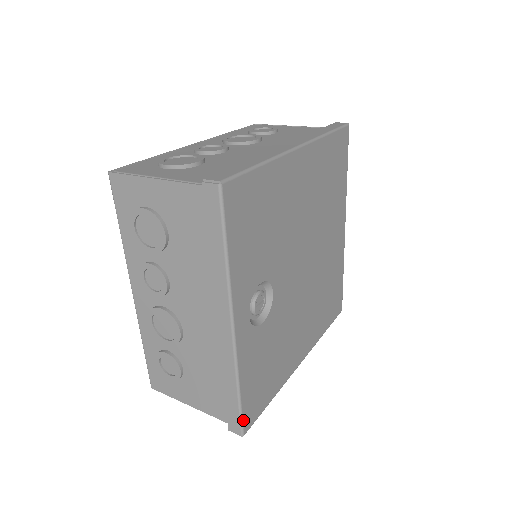
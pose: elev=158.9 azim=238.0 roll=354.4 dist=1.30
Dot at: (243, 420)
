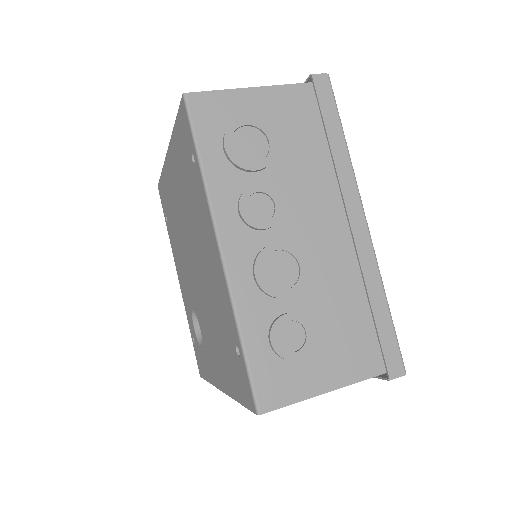
Dot at: (398, 348)
